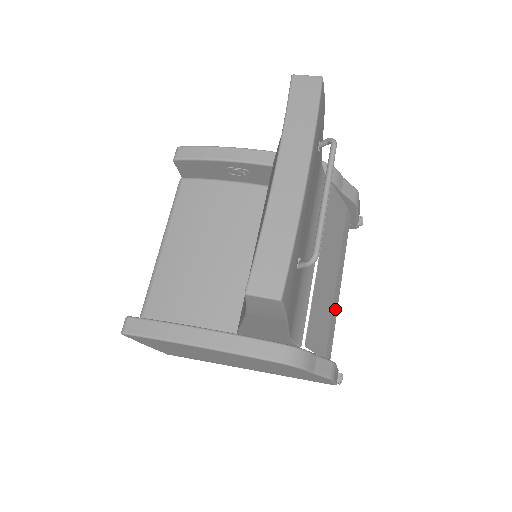
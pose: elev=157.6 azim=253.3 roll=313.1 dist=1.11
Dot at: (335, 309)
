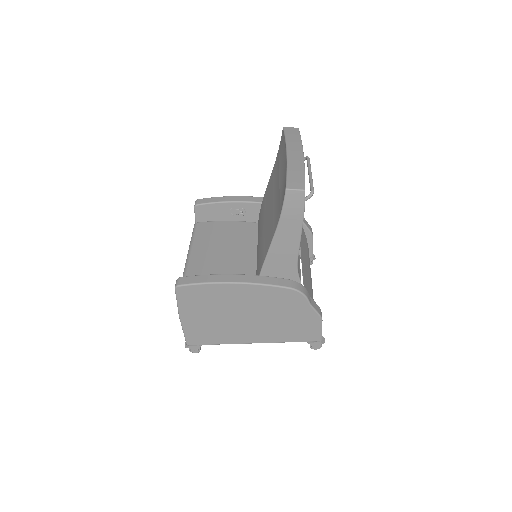
Dot at: (312, 290)
